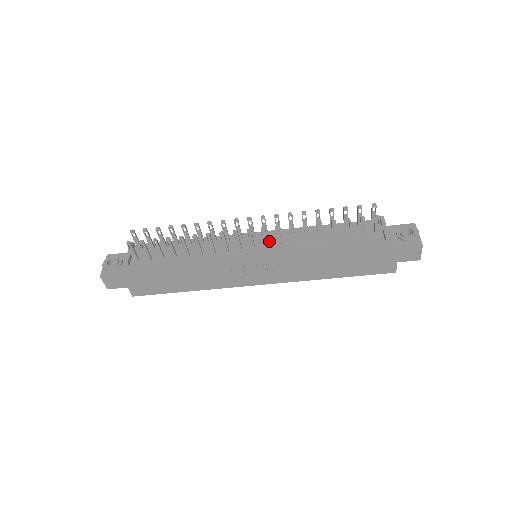
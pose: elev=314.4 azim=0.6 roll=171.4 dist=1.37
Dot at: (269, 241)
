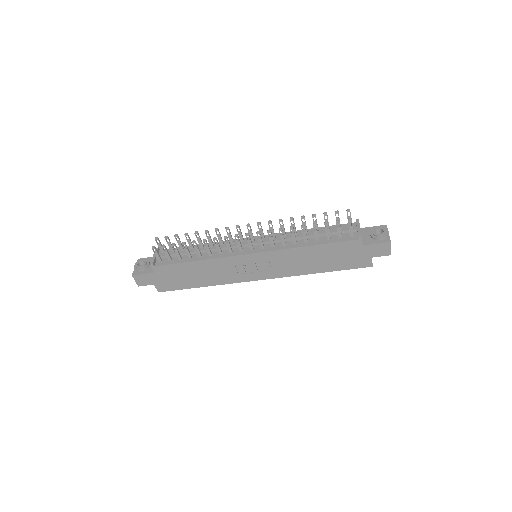
Dot at: (265, 243)
